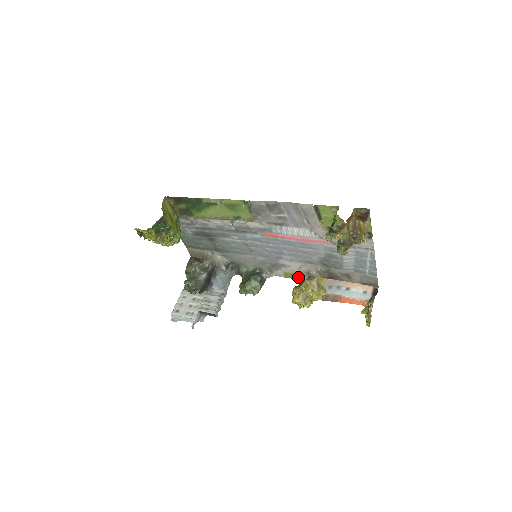
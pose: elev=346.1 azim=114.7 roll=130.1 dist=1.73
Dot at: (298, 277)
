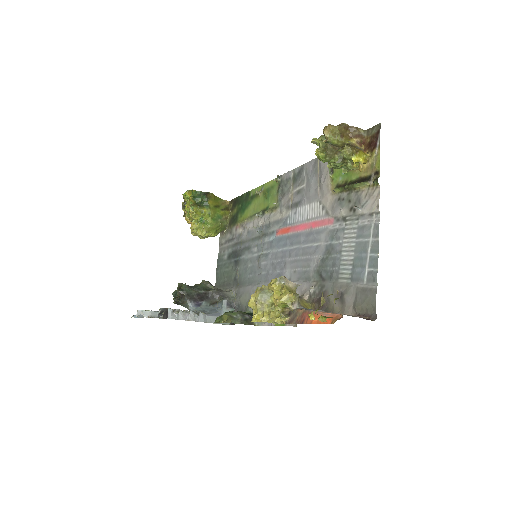
Dot at: occluded
